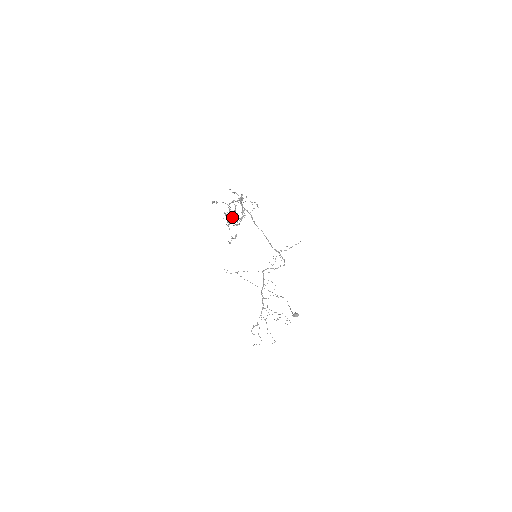
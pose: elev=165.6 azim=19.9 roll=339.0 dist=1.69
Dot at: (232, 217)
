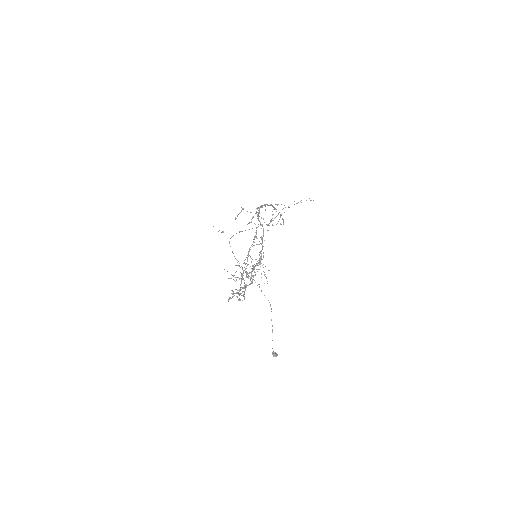
Dot at: occluded
